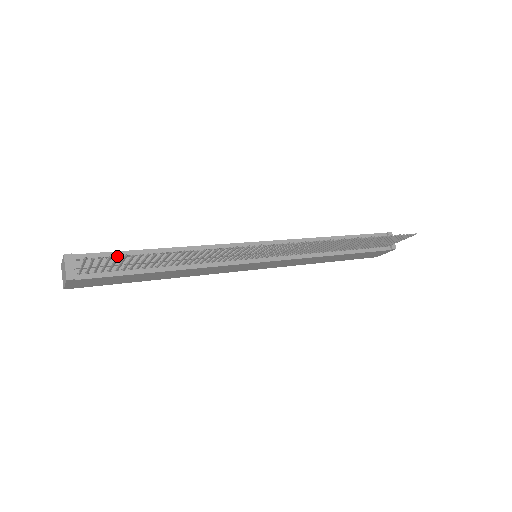
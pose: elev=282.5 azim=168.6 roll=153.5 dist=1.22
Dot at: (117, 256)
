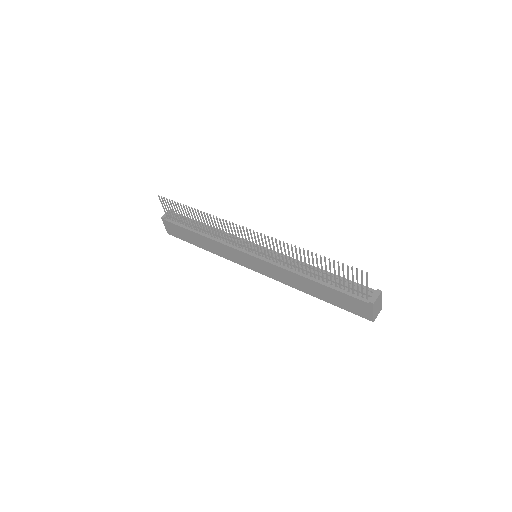
Dot at: (169, 200)
